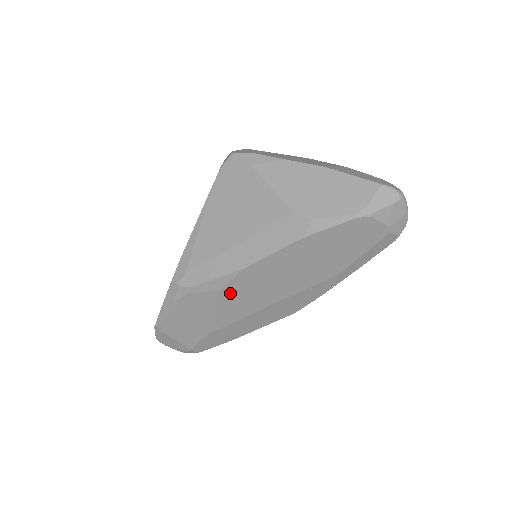
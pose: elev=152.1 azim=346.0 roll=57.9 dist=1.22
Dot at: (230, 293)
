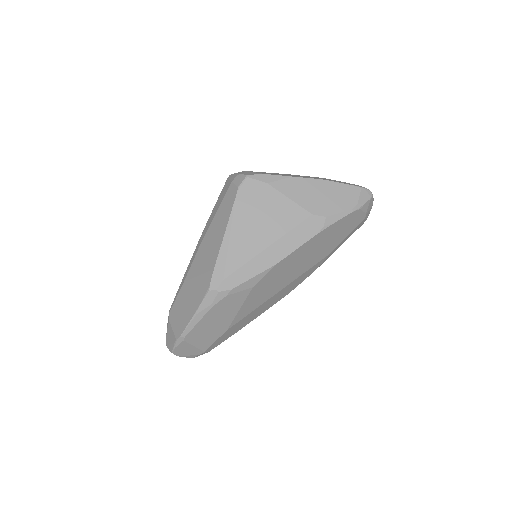
Dot at: (259, 287)
